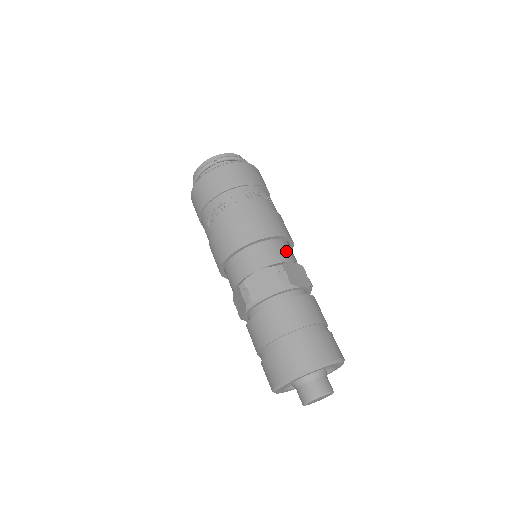
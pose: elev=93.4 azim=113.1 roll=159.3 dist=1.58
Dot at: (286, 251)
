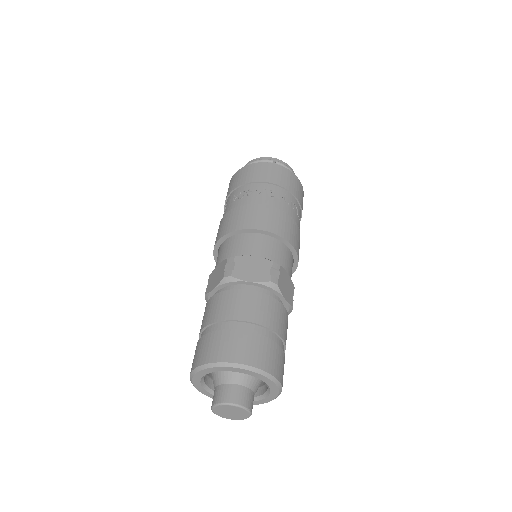
Dot at: (289, 263)
